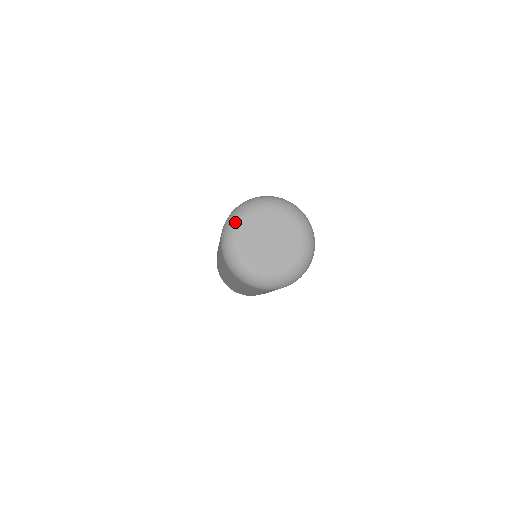
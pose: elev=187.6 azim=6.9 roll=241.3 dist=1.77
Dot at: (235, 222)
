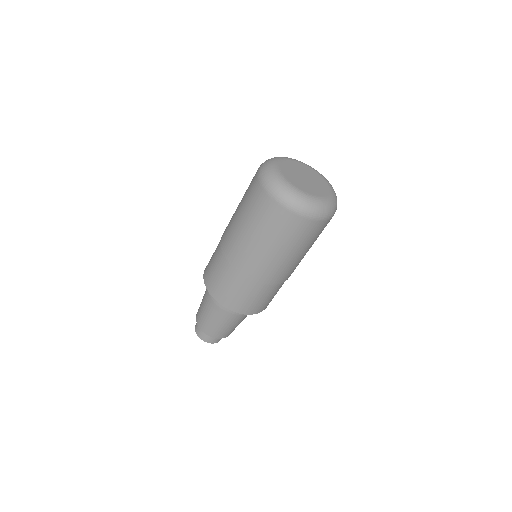
Dot at: (271, 164)
